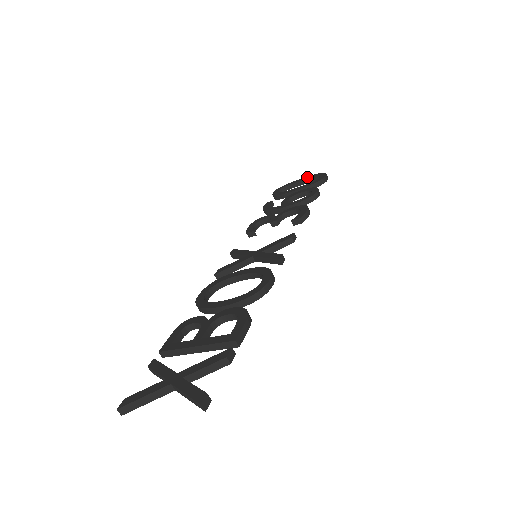
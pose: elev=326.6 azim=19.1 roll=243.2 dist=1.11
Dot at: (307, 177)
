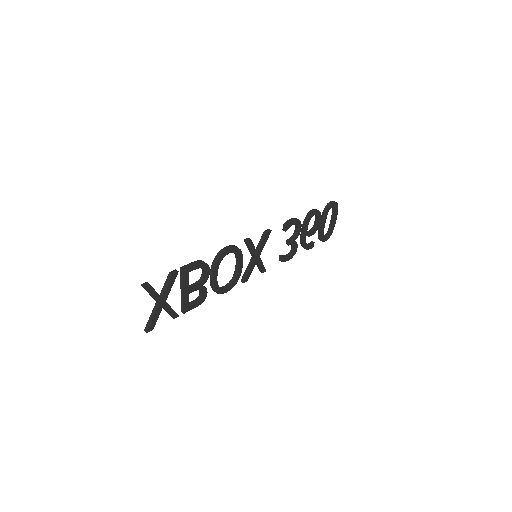
Dot at: (333, 214)
